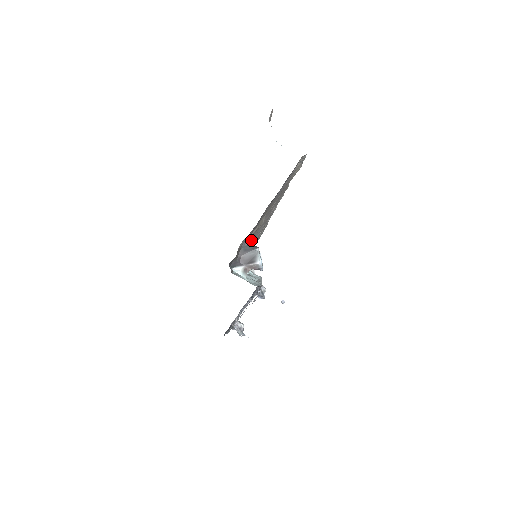
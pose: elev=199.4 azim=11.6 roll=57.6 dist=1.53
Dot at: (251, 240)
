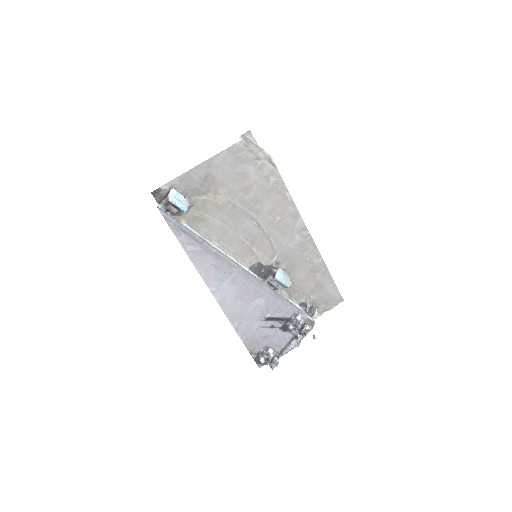
Dot at: (242, 233)
